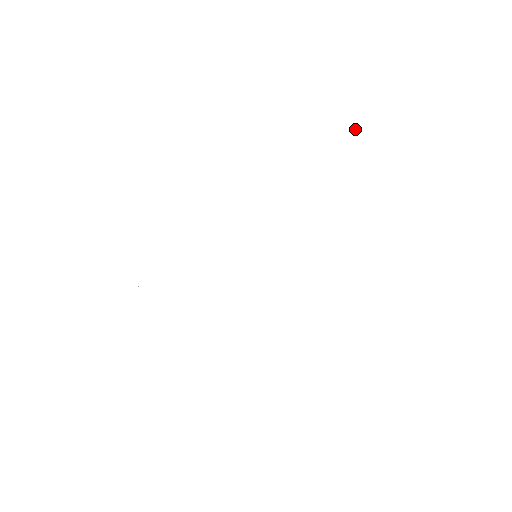
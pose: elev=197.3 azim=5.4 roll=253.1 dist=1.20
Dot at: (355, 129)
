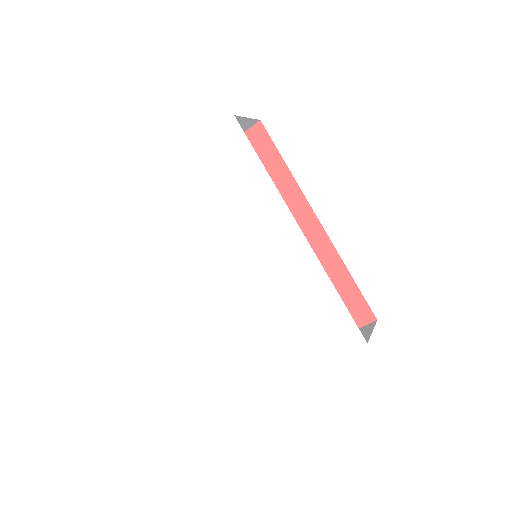
Dot at: (216, 136)
